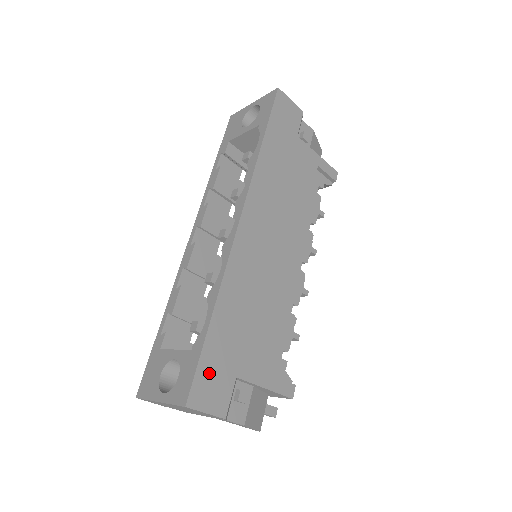
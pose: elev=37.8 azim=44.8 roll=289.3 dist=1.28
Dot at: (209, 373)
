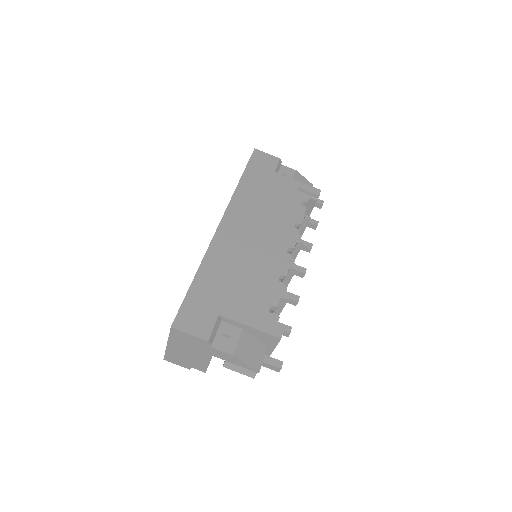
Dot at: (193, 309)
